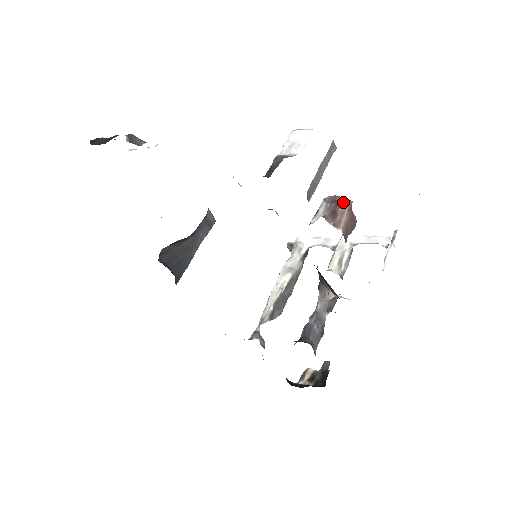
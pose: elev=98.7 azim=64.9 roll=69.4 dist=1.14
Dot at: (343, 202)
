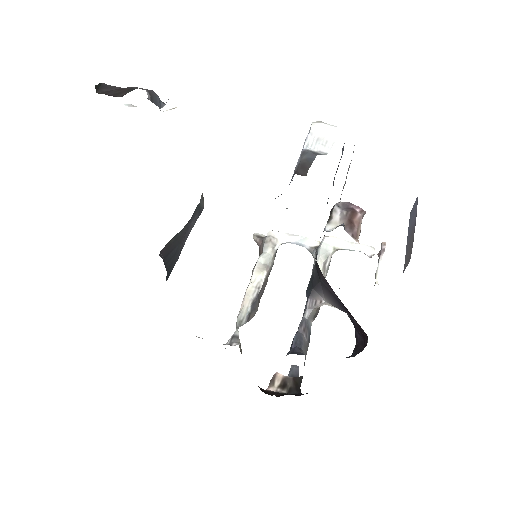
Dot at: (357, 211)
